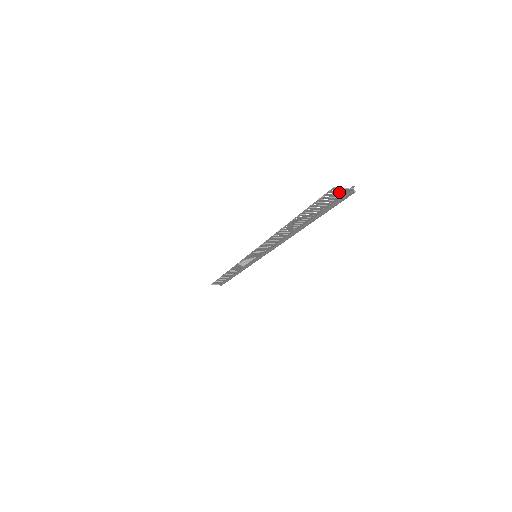
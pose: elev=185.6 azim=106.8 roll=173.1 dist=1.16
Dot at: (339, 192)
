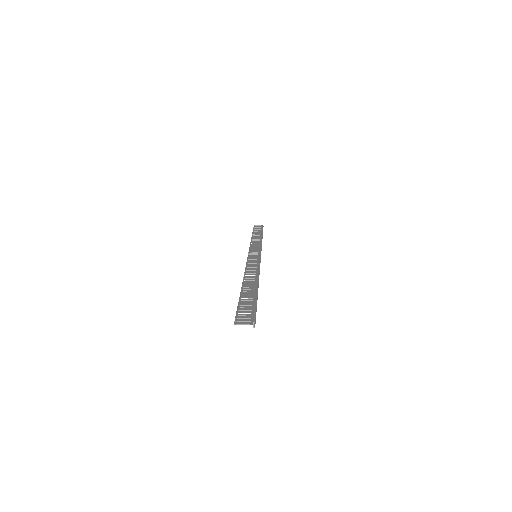
Dot at: (245, 321)
